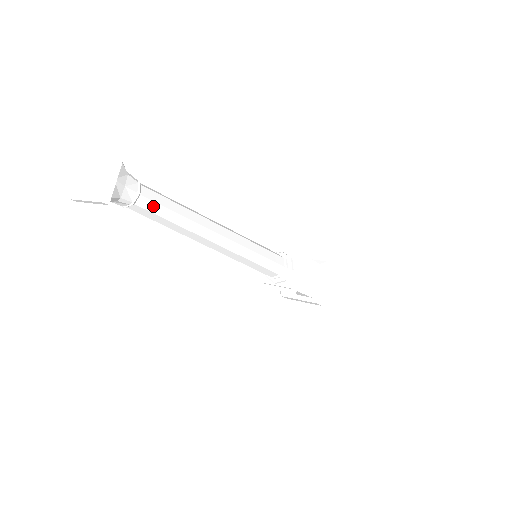
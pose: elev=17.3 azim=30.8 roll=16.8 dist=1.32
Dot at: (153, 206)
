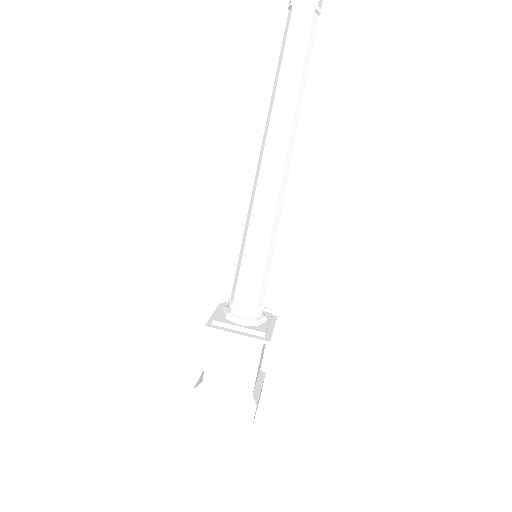
Dot at: (312, 38)
